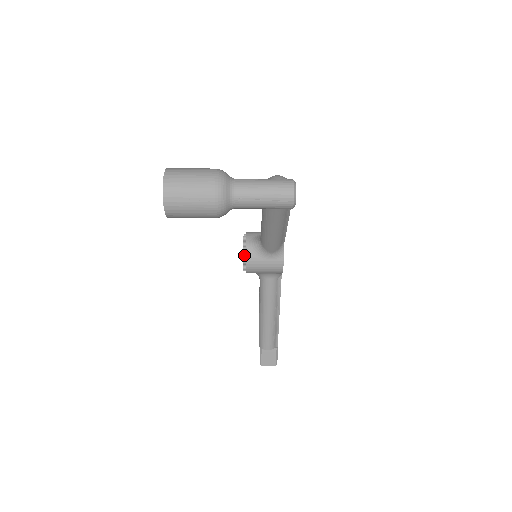
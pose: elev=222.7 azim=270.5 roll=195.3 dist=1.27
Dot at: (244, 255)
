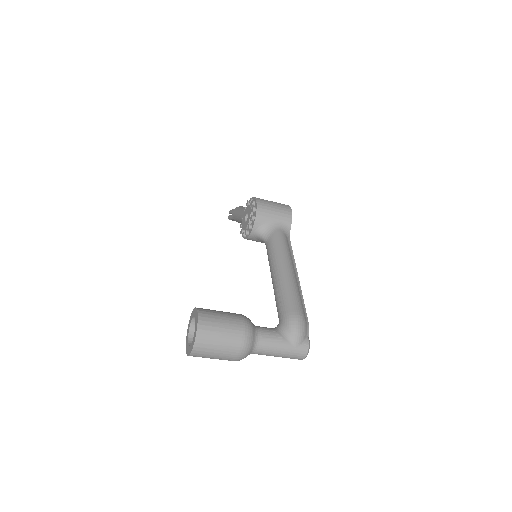
Dot at: (246, 234)
